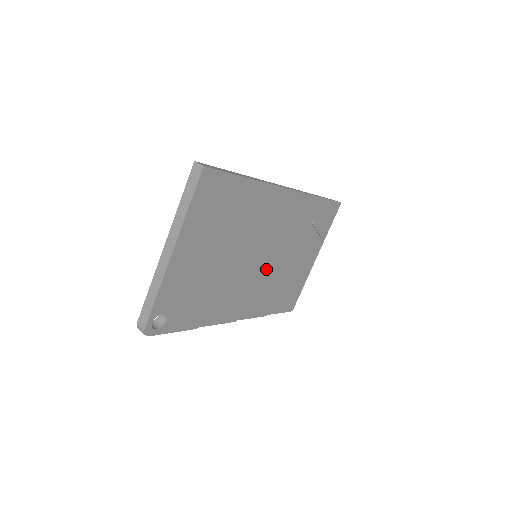
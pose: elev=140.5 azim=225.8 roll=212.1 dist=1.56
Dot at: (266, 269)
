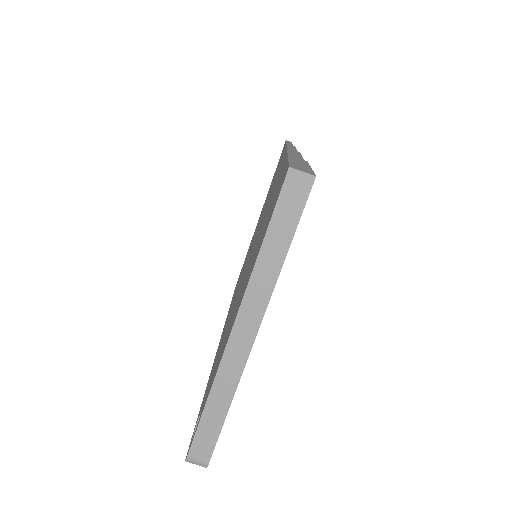
Dot at: occluded
